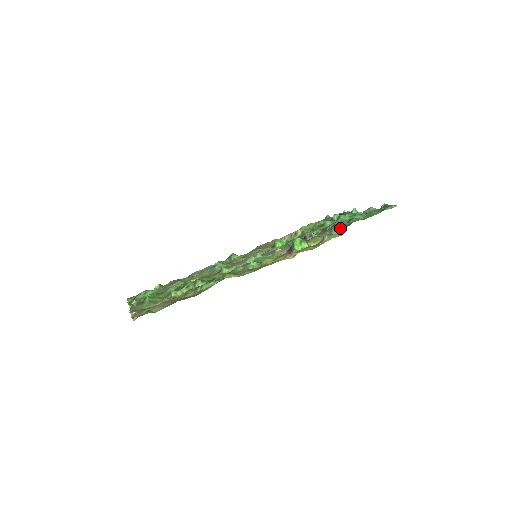
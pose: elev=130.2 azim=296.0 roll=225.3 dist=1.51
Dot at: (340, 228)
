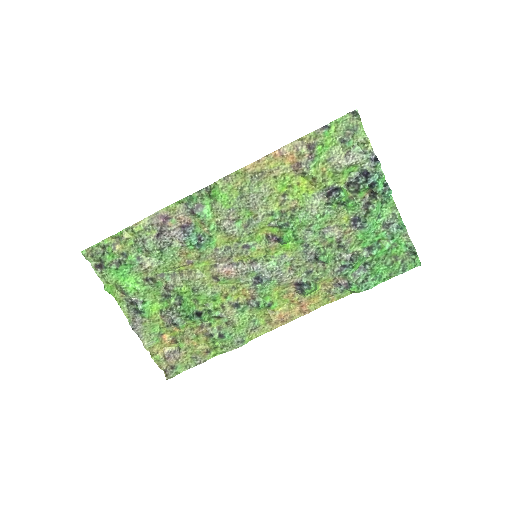
Dot at: (354, 292)
